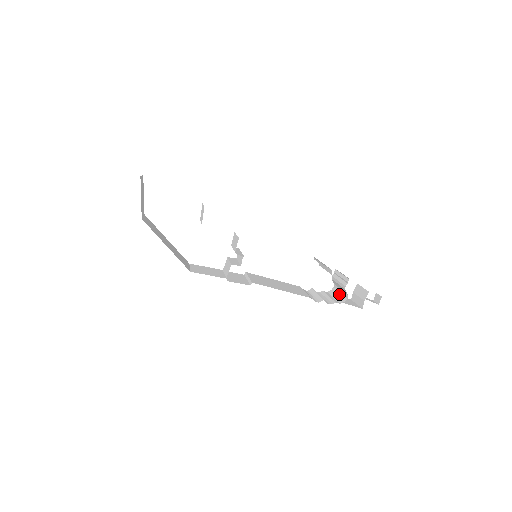
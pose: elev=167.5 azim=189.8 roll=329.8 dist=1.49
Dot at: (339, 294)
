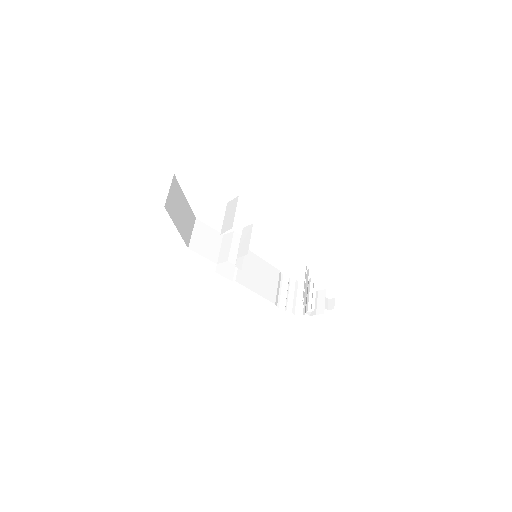
Dot at: occluded
